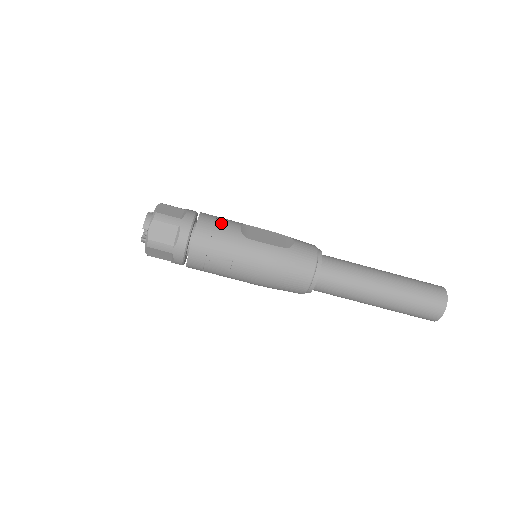
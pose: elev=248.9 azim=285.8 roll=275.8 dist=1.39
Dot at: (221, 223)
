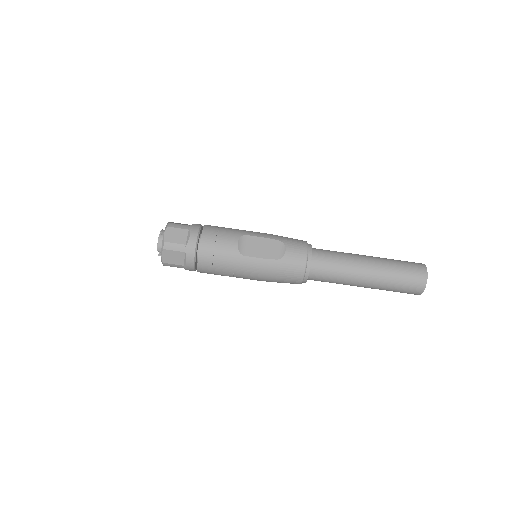
Dot at: (220, 243)
